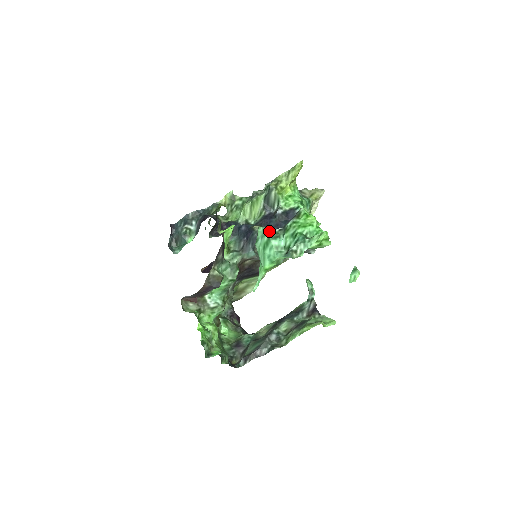
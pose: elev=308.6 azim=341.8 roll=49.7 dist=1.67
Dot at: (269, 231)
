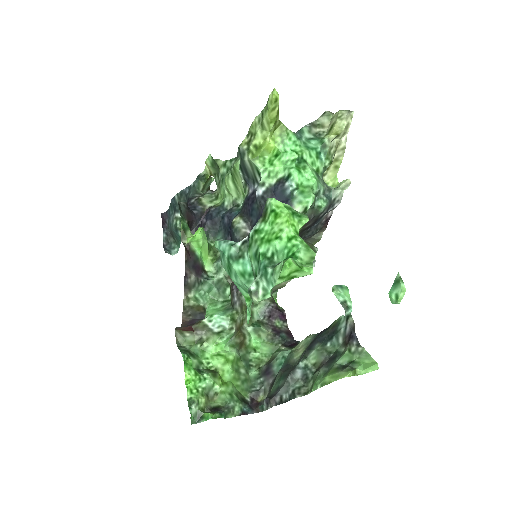
Dot at: (227, 248)
